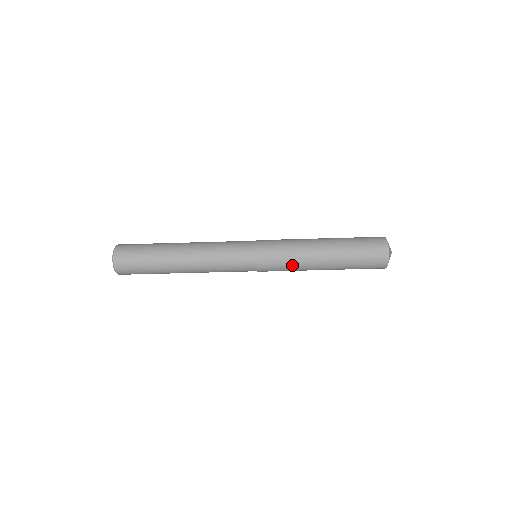
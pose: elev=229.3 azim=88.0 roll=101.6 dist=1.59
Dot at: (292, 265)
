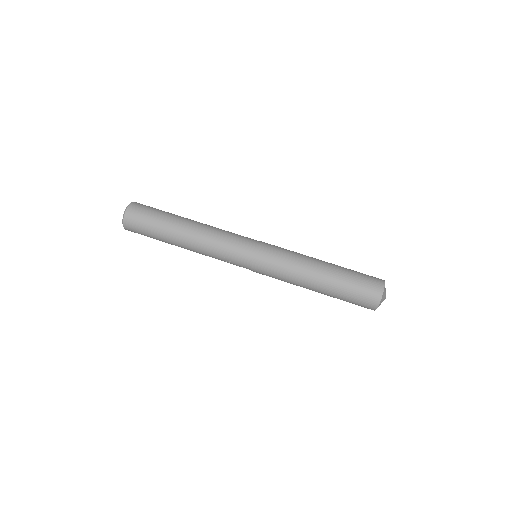
Dot at: (292, 255)
